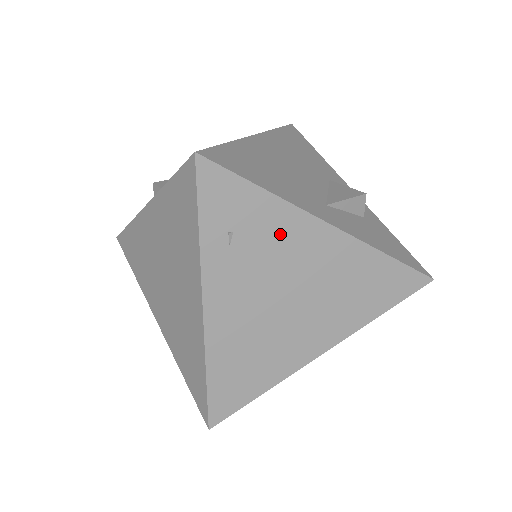
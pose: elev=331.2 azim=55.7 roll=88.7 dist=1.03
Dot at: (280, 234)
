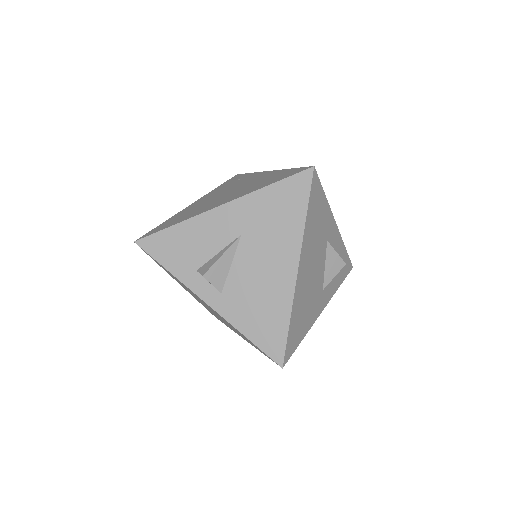
Dot at: occluded
